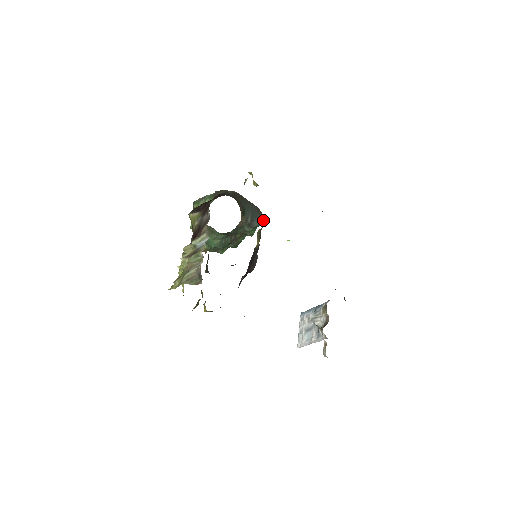
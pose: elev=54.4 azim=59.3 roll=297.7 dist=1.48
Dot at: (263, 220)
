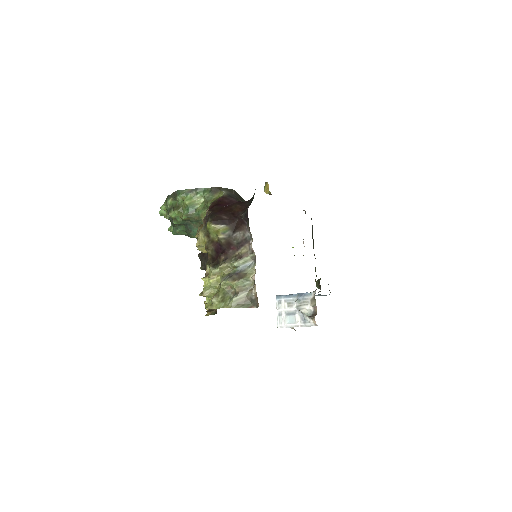
Dot at: occluded
